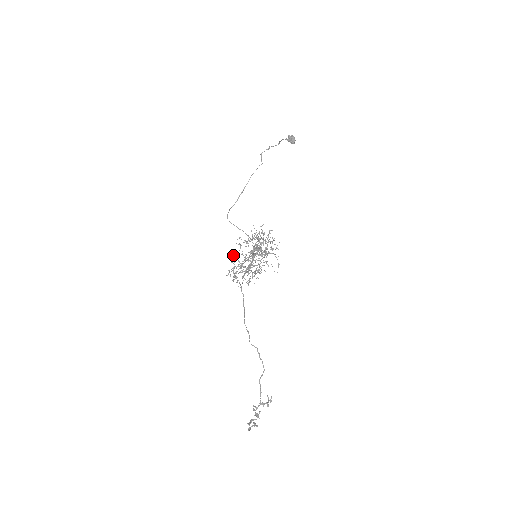
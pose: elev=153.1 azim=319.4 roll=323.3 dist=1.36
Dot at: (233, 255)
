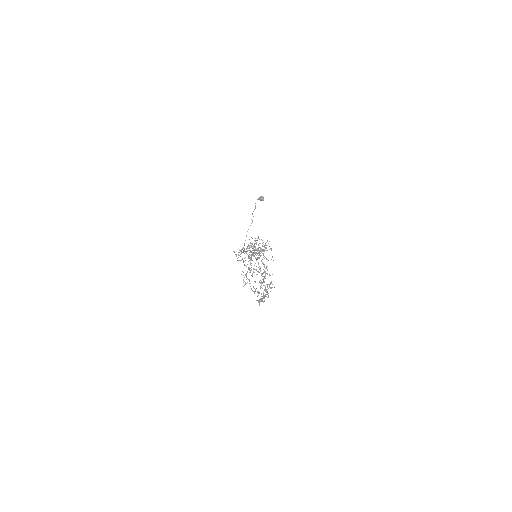
Dot at: (234, 252)
